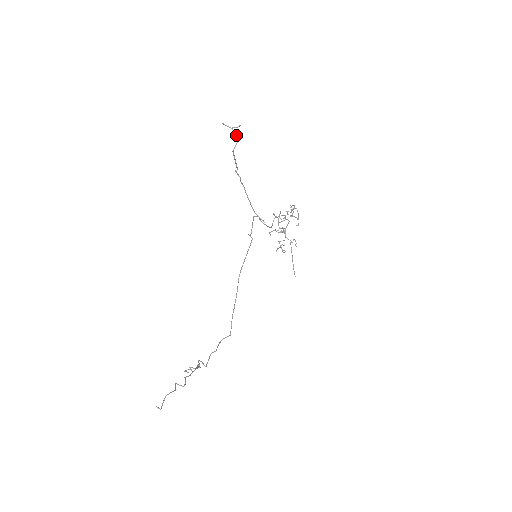
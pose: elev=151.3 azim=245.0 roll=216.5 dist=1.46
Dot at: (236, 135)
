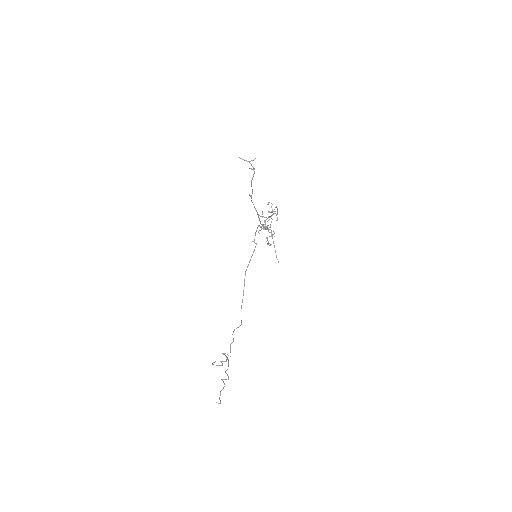
Dot at: (253, 167)
